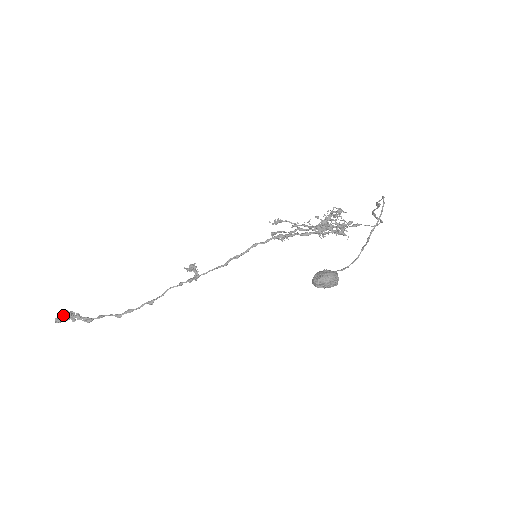
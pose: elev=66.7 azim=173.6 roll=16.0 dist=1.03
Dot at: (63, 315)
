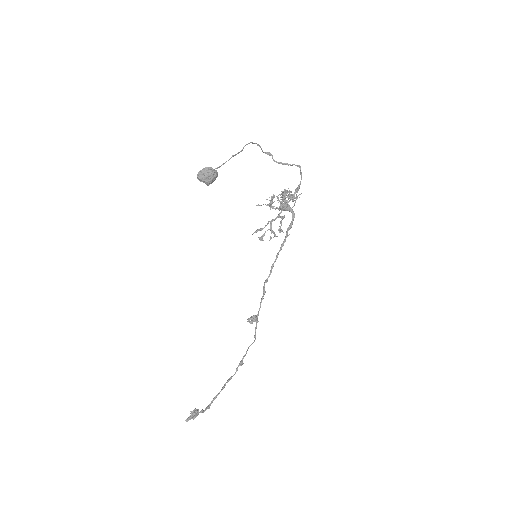
Dot at: (191, 415)
